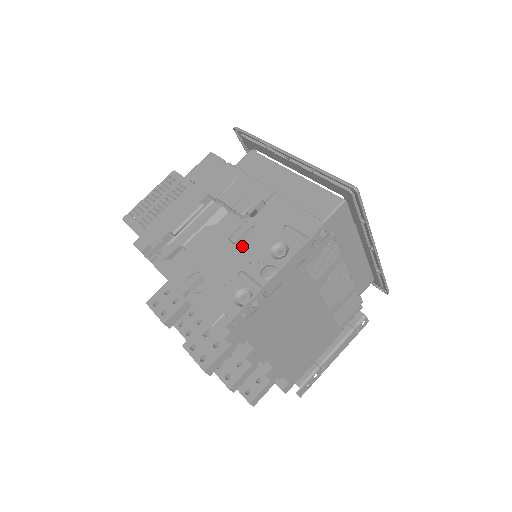
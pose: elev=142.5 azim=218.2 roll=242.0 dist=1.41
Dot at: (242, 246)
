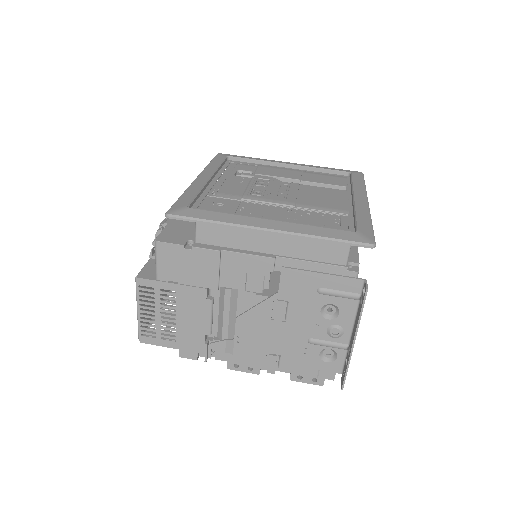
Dot at: (291, 321)
